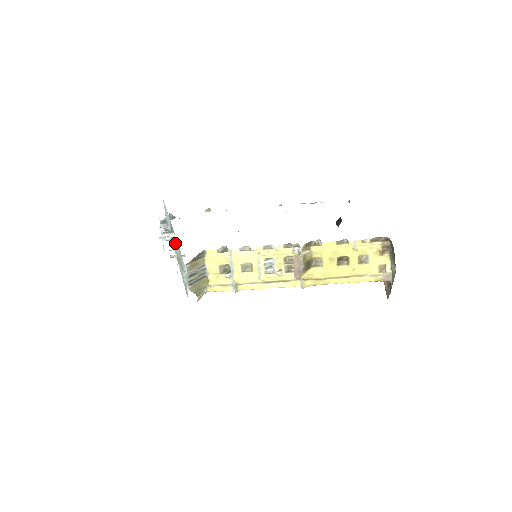
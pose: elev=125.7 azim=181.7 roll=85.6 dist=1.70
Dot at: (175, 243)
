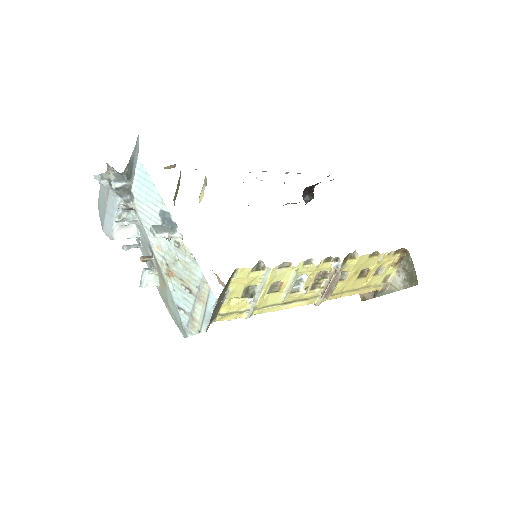
Dot at: (172, 247)
